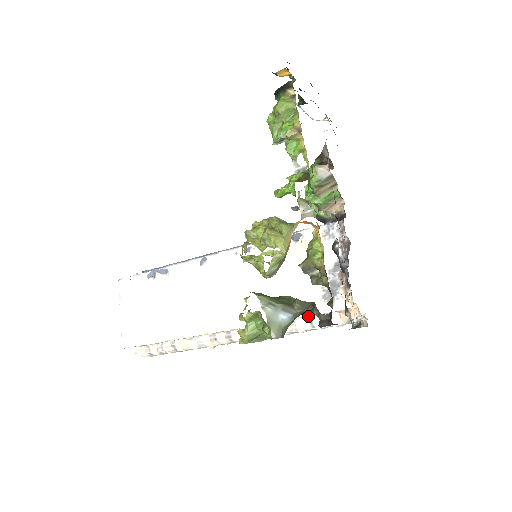
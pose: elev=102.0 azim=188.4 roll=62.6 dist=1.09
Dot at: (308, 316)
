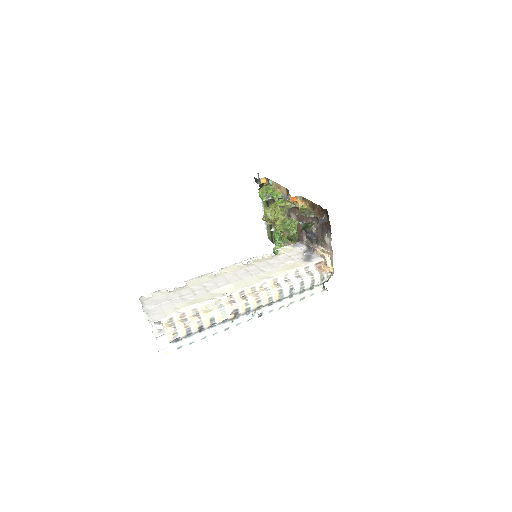
Dot at: (297, 275)
